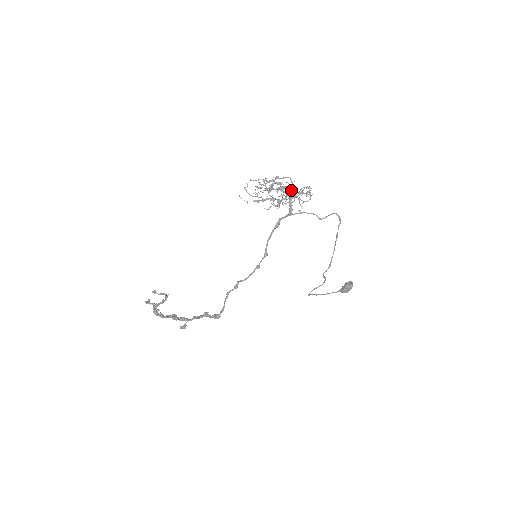
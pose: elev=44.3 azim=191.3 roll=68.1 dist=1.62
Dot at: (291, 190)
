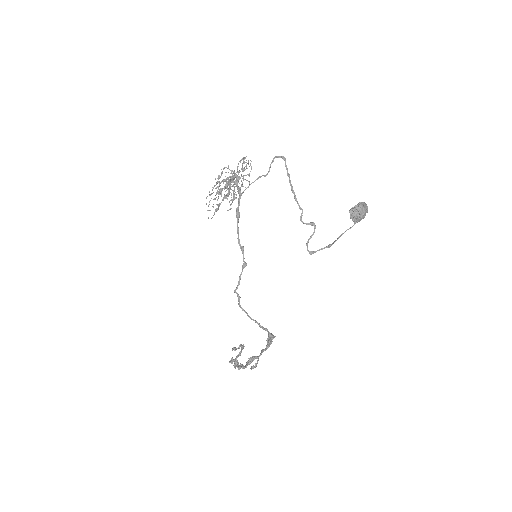
Dot at: (231, 176)
